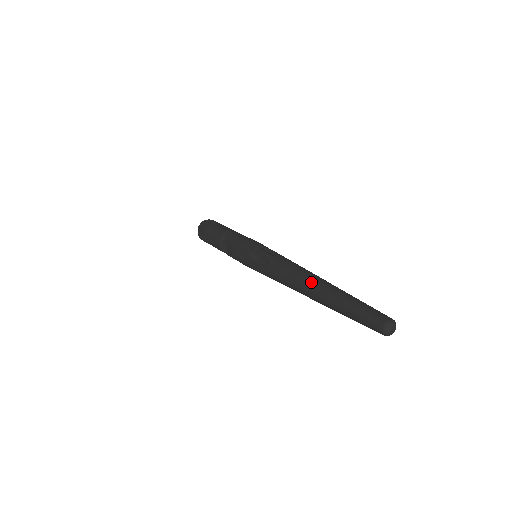
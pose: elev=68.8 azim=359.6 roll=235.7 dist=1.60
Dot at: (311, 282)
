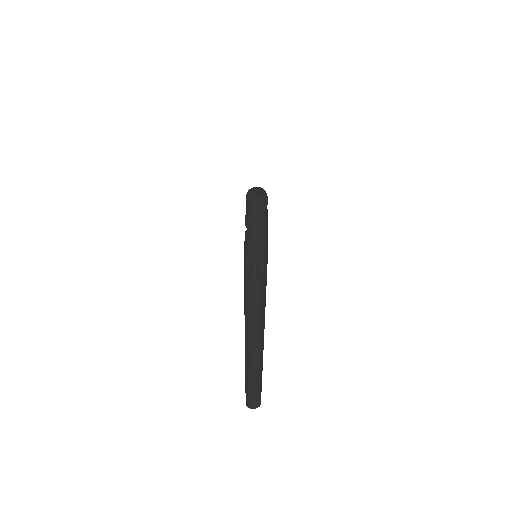
Dot at: (252, 321)
